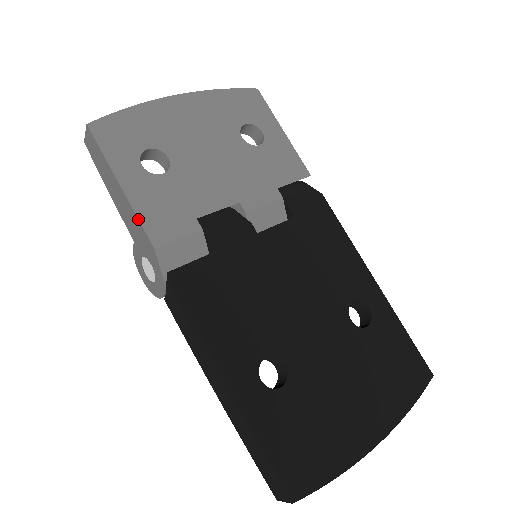
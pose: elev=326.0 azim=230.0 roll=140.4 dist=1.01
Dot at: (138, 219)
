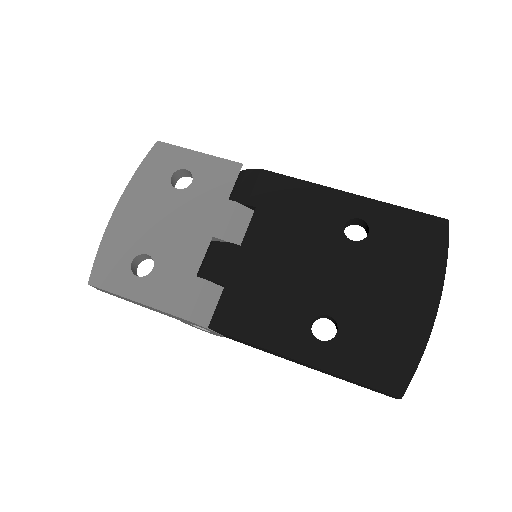
Dot at: (164, 312)
